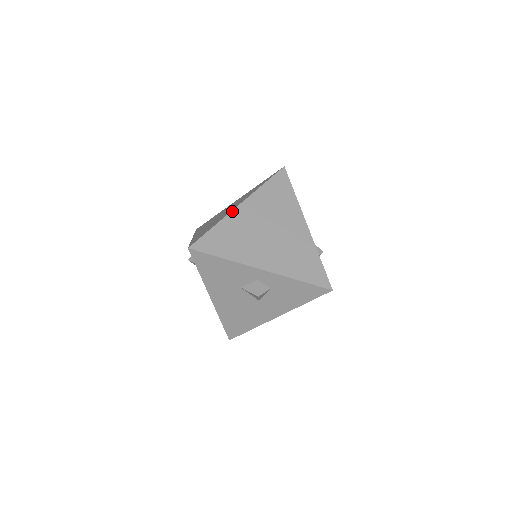
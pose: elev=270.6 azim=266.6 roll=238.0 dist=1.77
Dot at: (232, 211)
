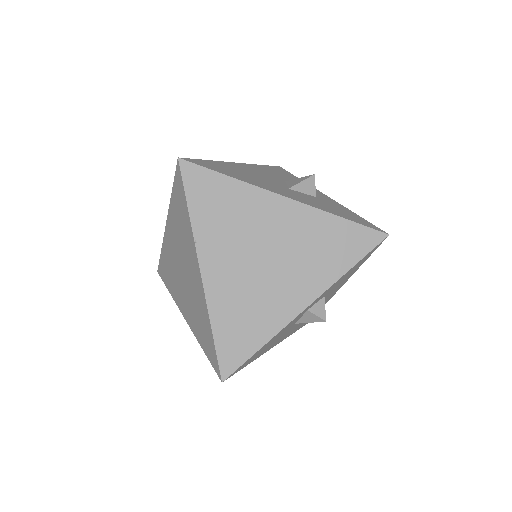
Dot at: (204, 290)
